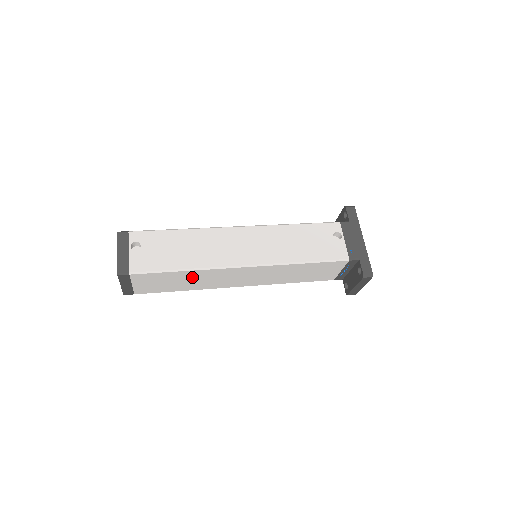
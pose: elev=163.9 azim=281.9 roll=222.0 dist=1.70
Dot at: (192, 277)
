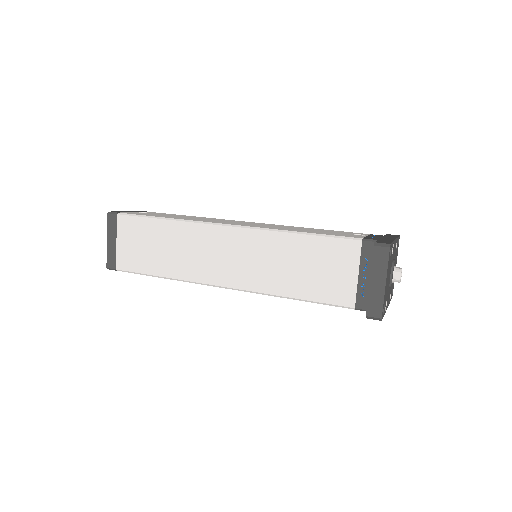
Dot at: (172, 239)
